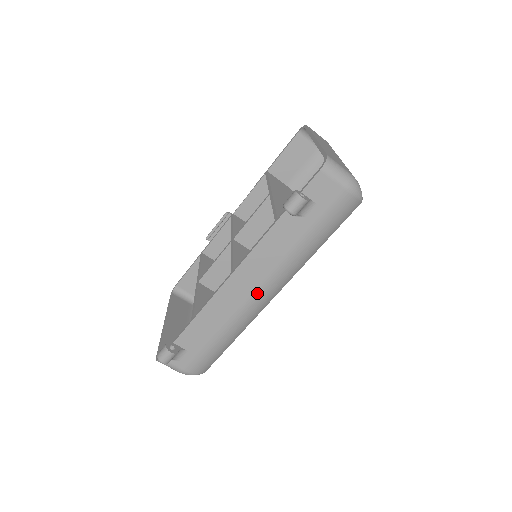
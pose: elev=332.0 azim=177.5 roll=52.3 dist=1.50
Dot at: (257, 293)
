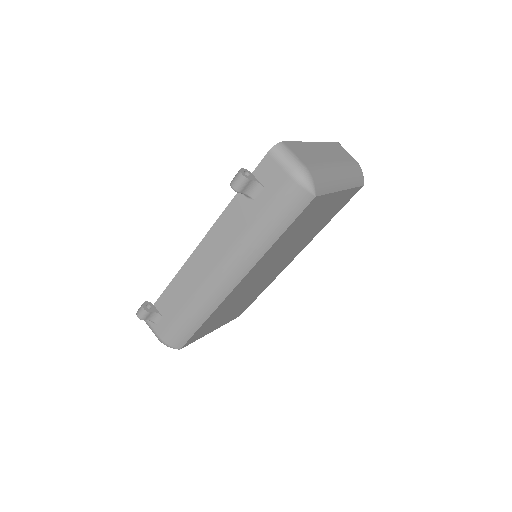
Dot at: (215, 273)
